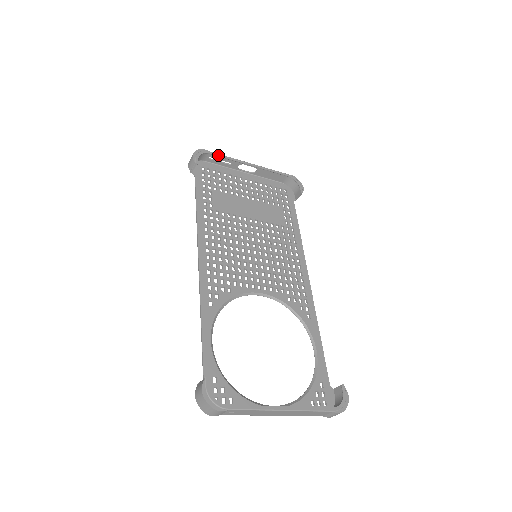
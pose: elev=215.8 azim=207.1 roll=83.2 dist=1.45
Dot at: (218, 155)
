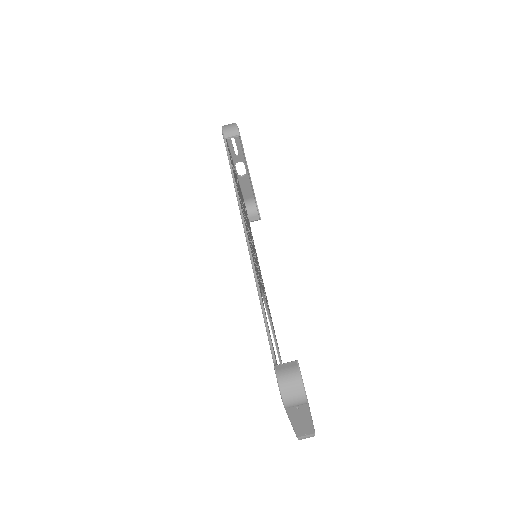
Dot at: occluded
